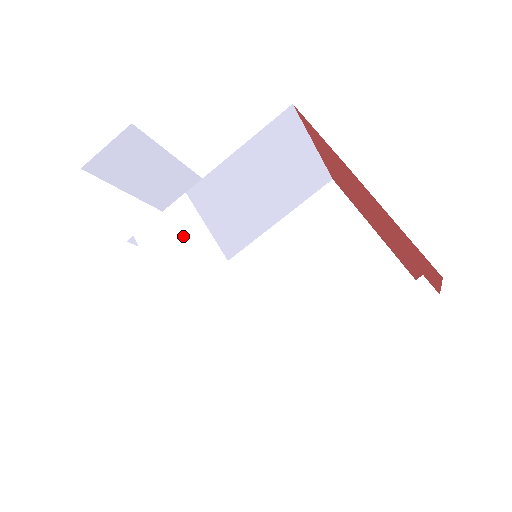
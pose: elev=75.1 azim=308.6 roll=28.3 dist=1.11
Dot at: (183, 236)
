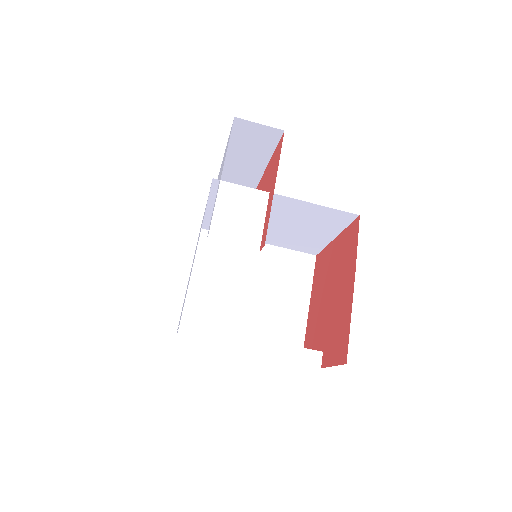
Dot at: (248, 212)
